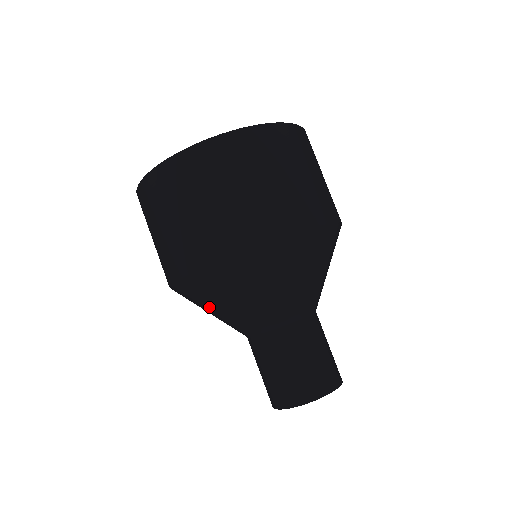
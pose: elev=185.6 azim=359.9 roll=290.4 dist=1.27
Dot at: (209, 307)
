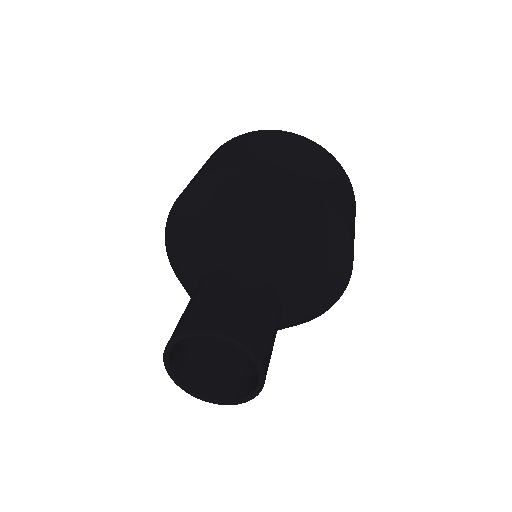
Dot at: (237, 209)
